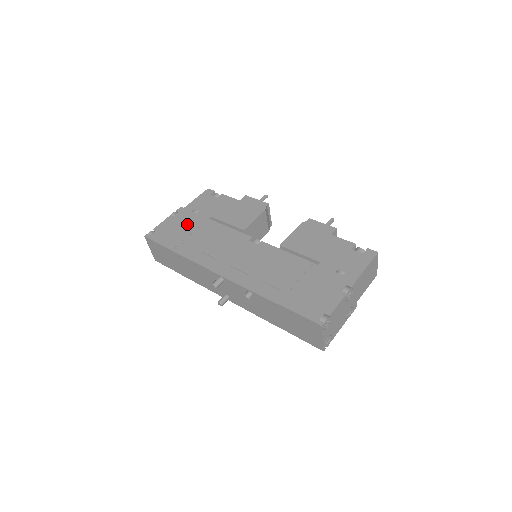
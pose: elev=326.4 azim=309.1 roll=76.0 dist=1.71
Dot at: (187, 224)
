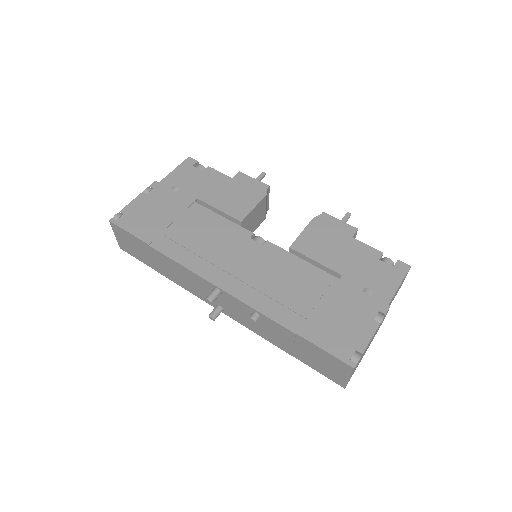
Dot at: (166, 207)
